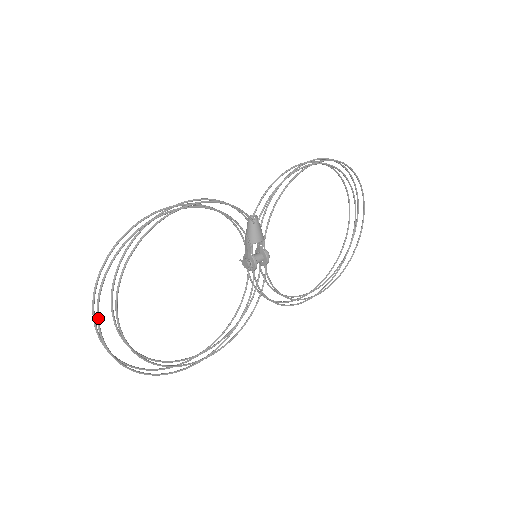
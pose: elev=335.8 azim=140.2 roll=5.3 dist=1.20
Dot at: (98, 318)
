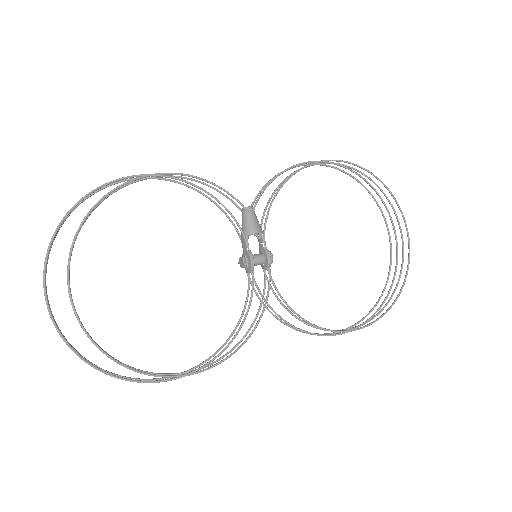
Dot at: (44, 276)
